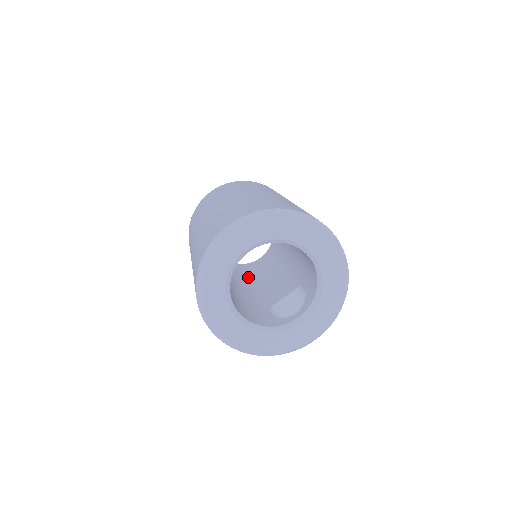
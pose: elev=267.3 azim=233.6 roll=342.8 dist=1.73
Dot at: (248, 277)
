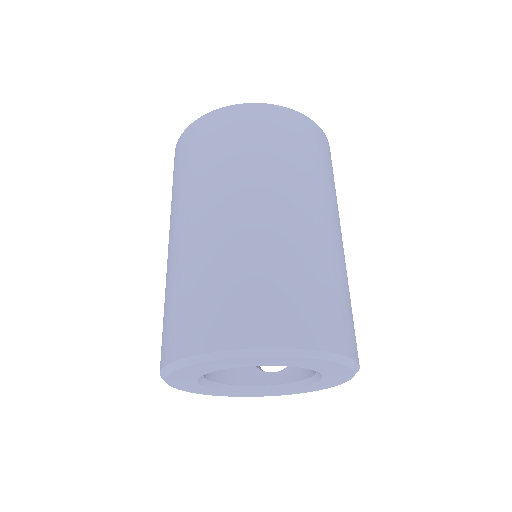
Dot at: occluded
